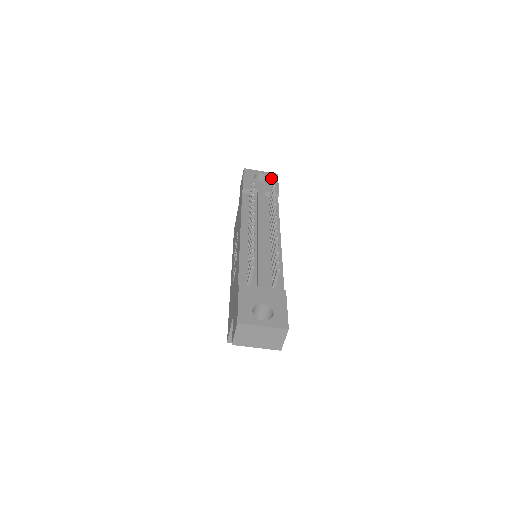
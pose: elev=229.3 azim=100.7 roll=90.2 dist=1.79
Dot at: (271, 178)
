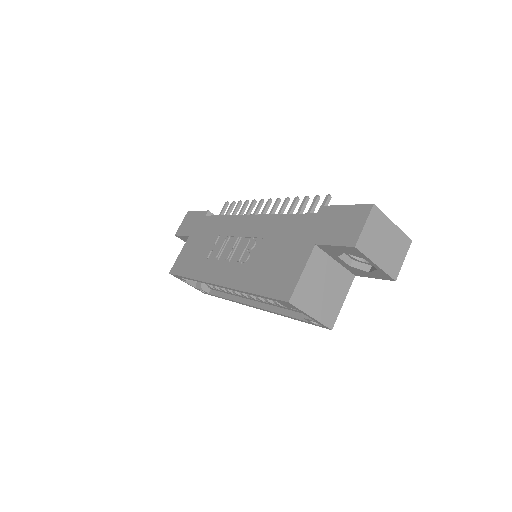
Dot at: occluded
